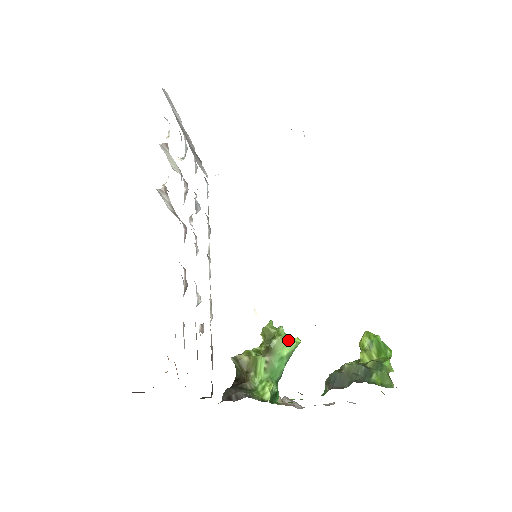
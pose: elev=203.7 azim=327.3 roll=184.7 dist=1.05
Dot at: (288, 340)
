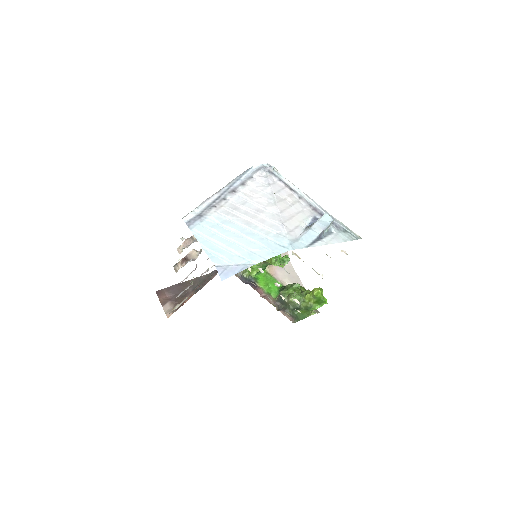
Dot at: occluded
